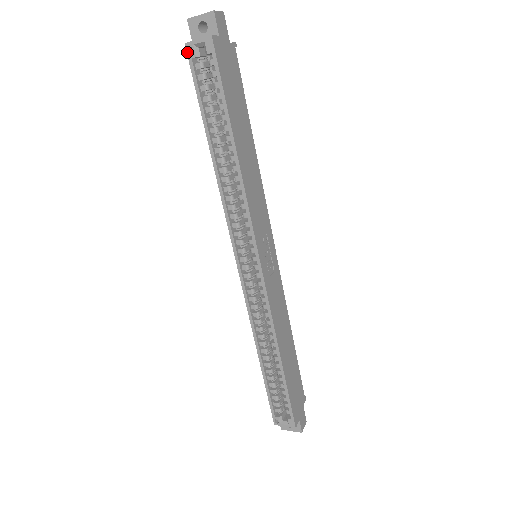
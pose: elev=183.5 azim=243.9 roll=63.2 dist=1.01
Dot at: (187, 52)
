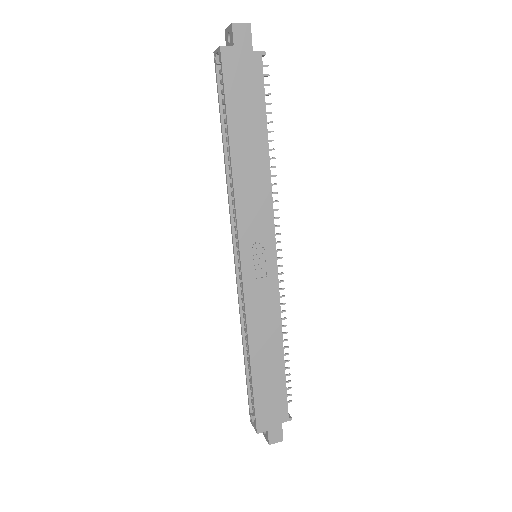
Dot at: (214, 60)
